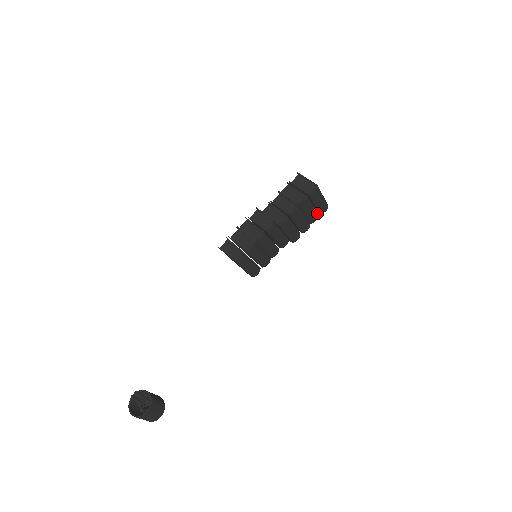
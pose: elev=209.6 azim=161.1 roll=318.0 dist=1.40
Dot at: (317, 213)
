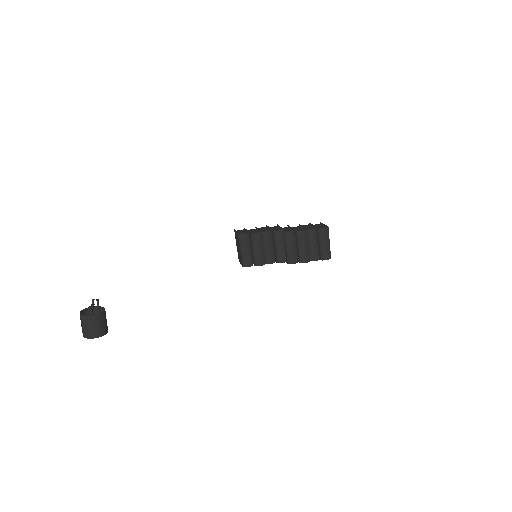
Dot at: (319, 256)
